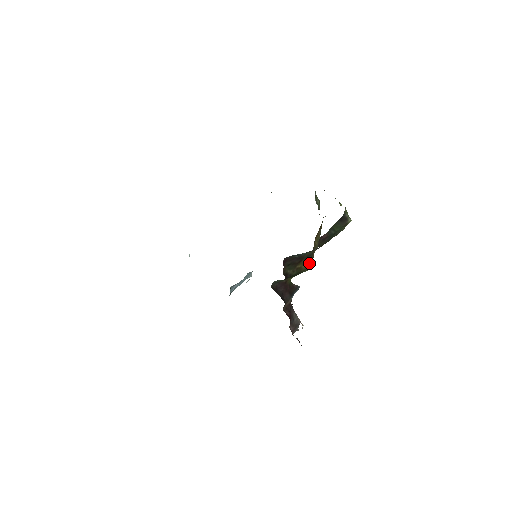
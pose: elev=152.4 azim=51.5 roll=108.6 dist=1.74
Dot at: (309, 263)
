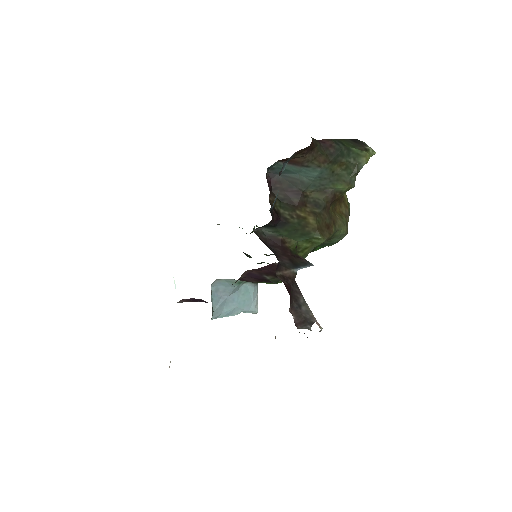
Dot at: (325, 231)
